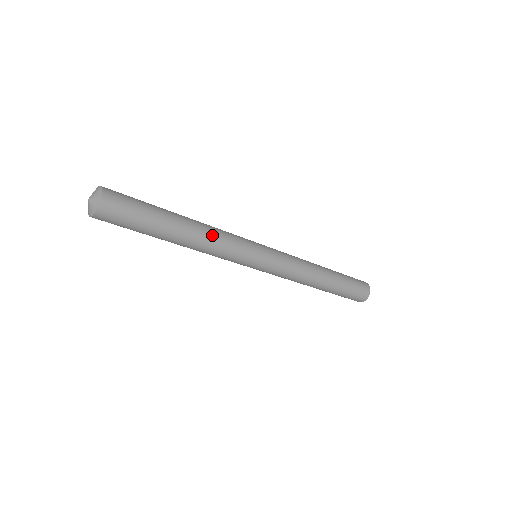
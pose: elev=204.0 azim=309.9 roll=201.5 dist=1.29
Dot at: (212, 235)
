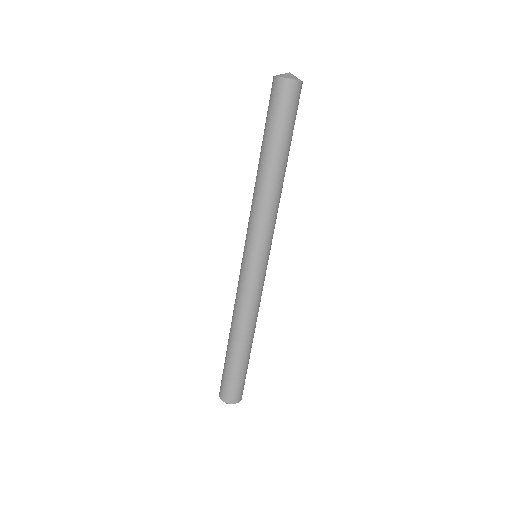
Dot at: (280, 197)
